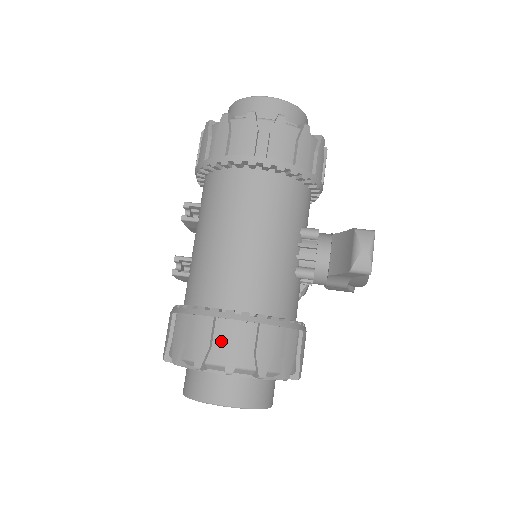
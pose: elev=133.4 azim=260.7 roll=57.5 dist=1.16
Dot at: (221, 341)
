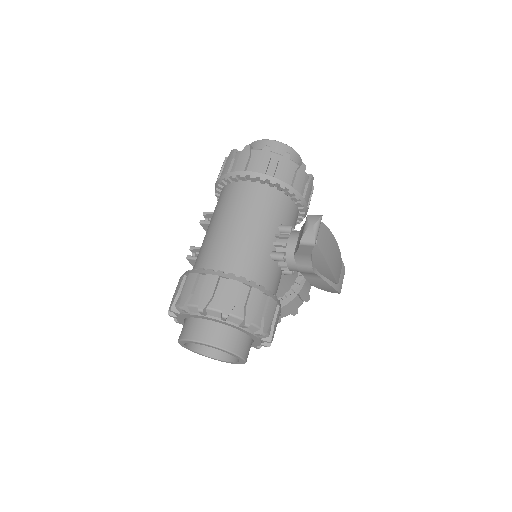
Dot at: (200, 290)
